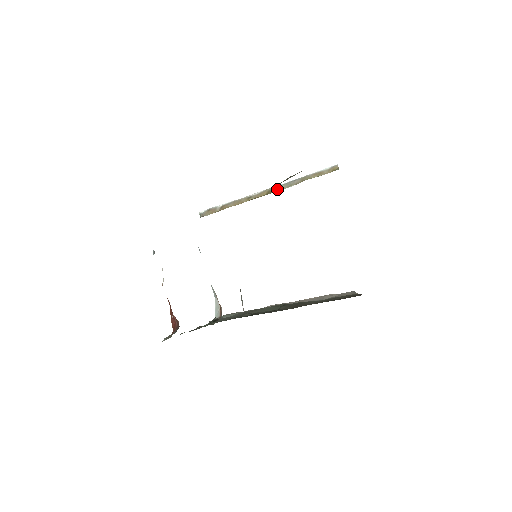
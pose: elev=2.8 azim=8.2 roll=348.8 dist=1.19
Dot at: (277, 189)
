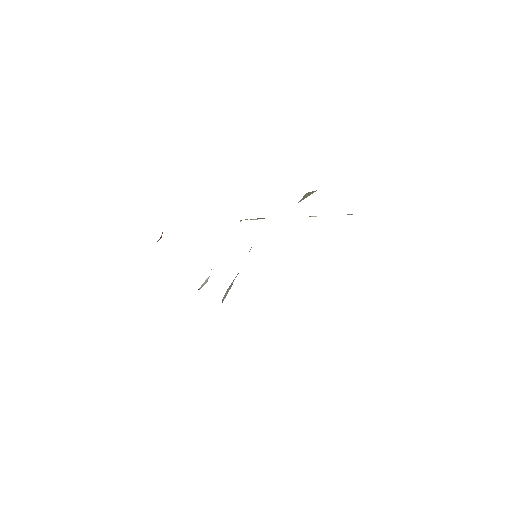
Dot at: occluded
